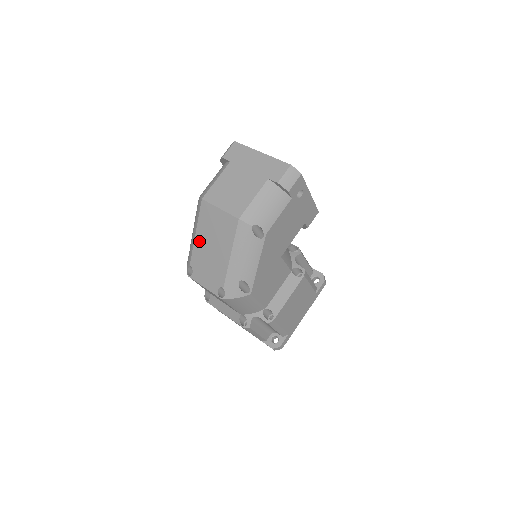
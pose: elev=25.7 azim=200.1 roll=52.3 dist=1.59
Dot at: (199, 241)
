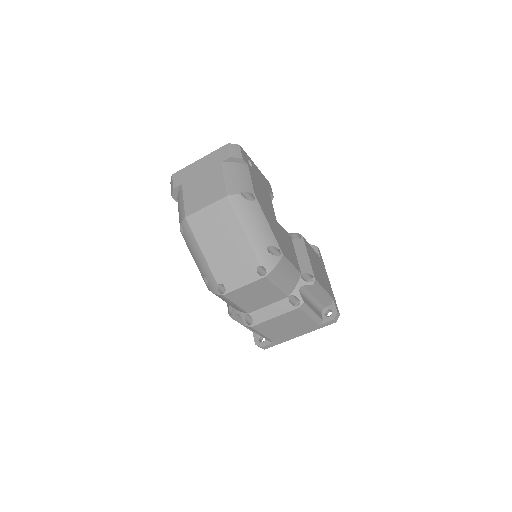
Dot at: (209, 253)
